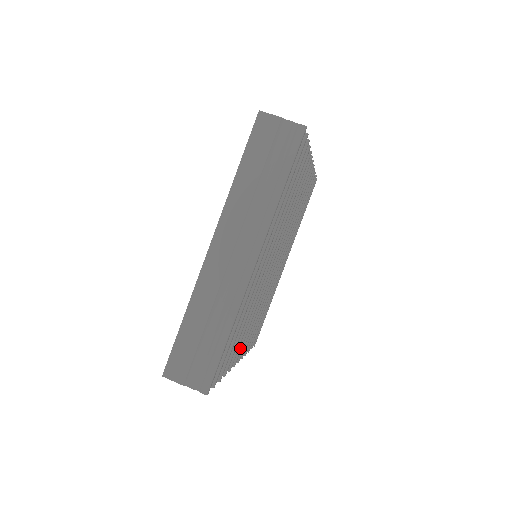
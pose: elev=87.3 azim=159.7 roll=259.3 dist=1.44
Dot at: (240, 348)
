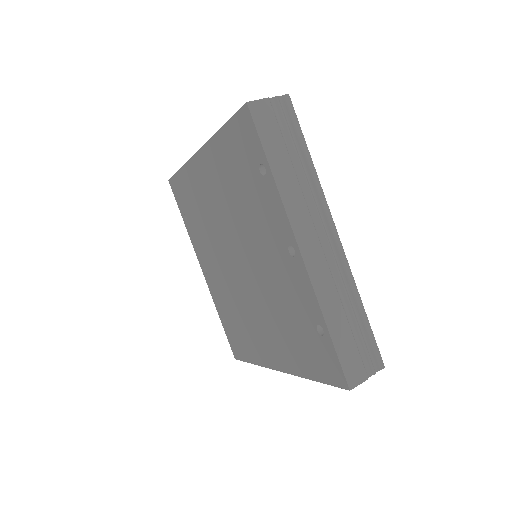
Dot at: occluded
